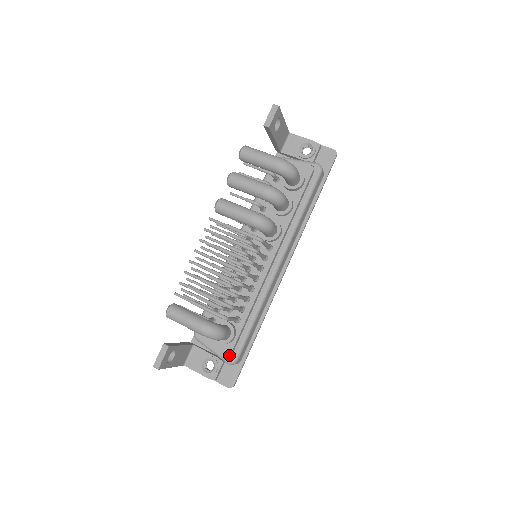
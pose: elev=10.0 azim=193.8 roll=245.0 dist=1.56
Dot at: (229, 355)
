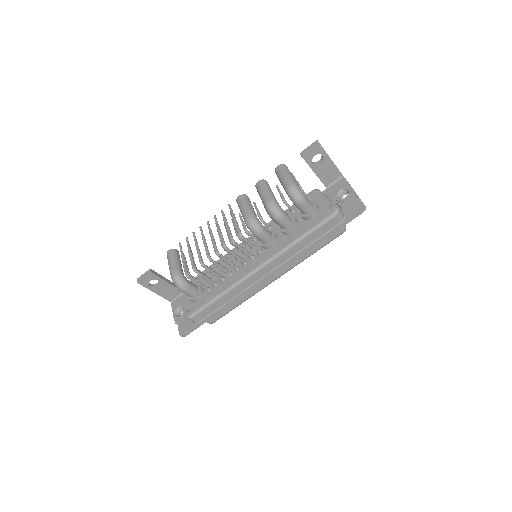
Dot at: (188, 310)
